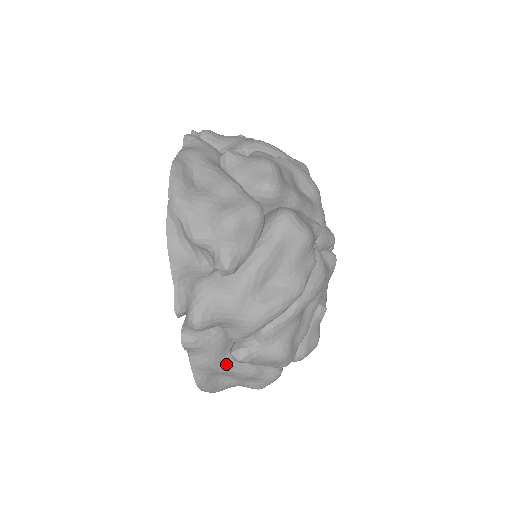
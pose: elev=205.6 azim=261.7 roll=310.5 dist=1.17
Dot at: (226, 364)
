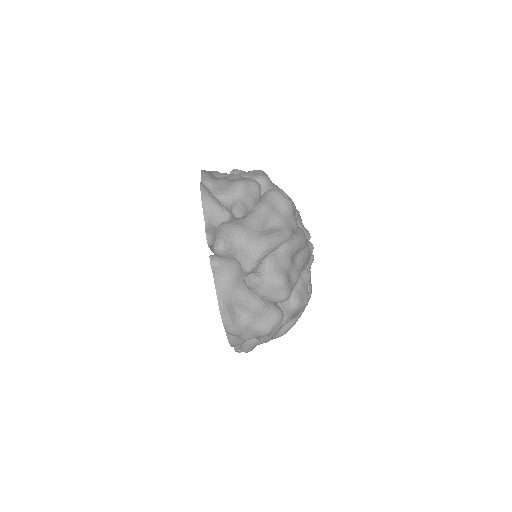
Dot at: (241, 291)
